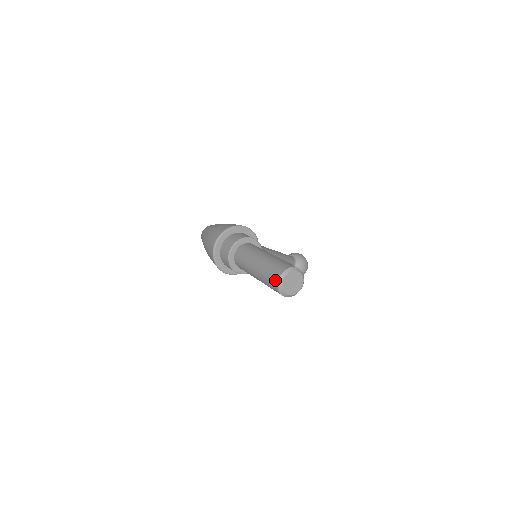
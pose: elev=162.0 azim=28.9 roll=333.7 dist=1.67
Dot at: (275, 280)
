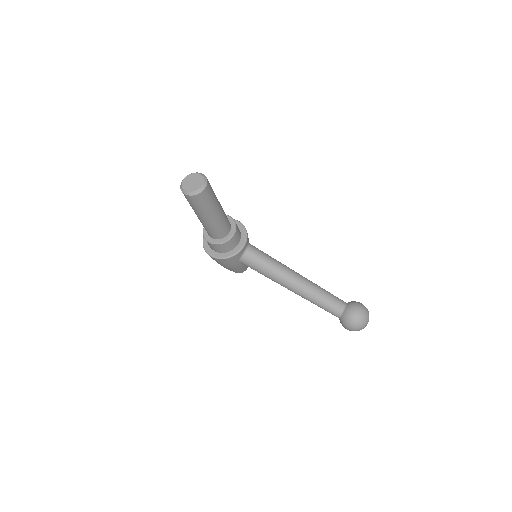
Dot at: occluded
